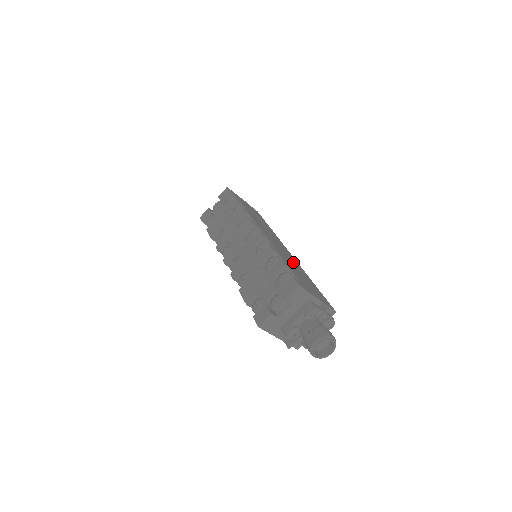
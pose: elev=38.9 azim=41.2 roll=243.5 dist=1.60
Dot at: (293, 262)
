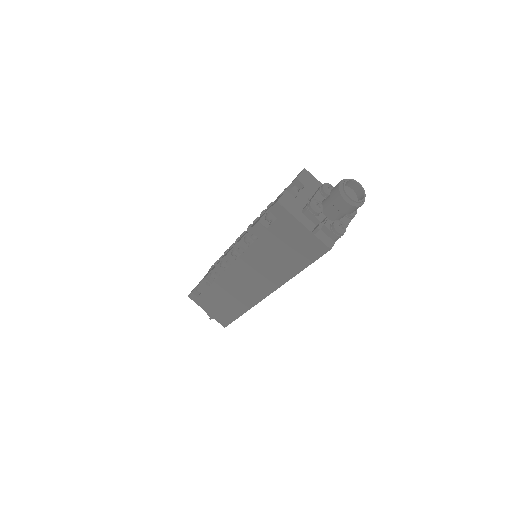
Dot at: occluded
